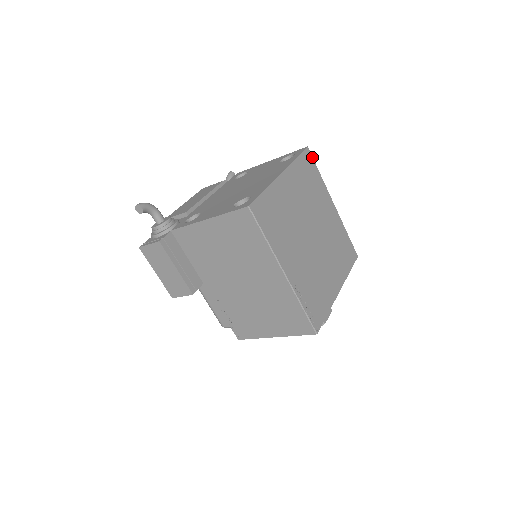
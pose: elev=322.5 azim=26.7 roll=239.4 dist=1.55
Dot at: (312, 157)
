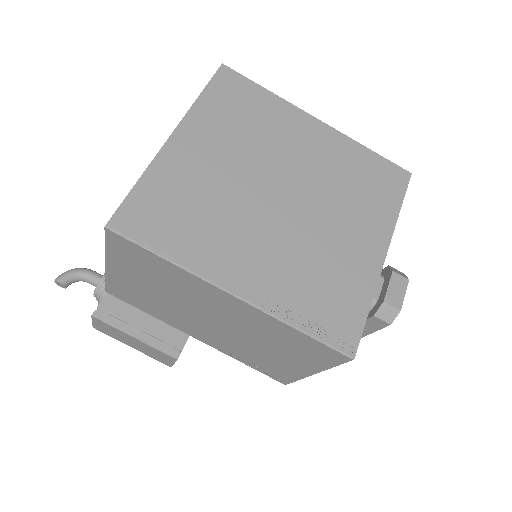
Dot at: (238, 74)
